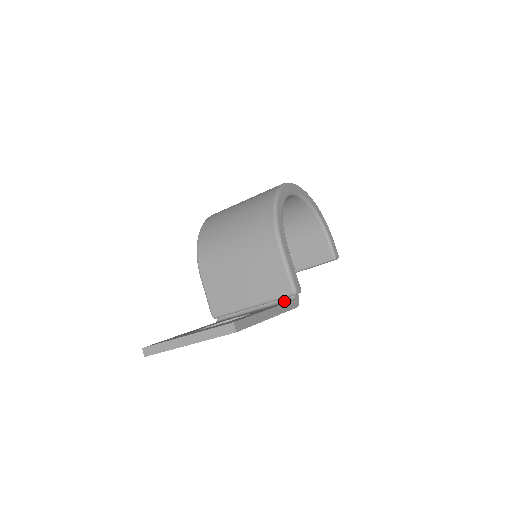
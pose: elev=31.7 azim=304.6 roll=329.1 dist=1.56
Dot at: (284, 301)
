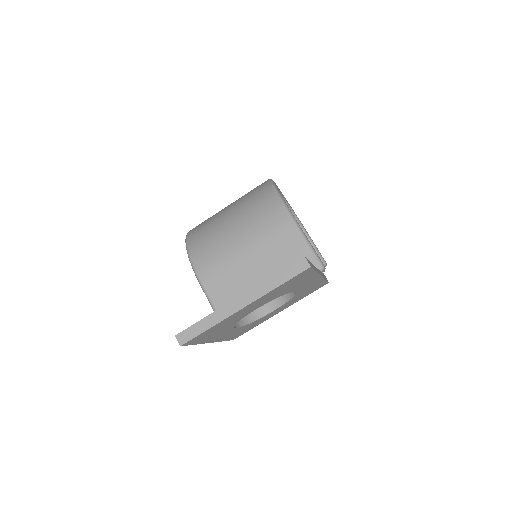
Dot at: occluded
